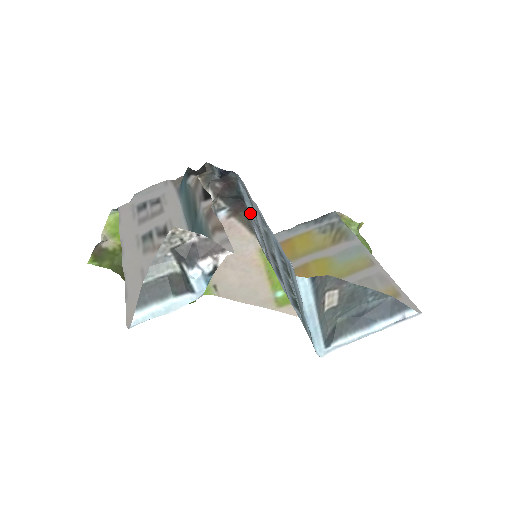
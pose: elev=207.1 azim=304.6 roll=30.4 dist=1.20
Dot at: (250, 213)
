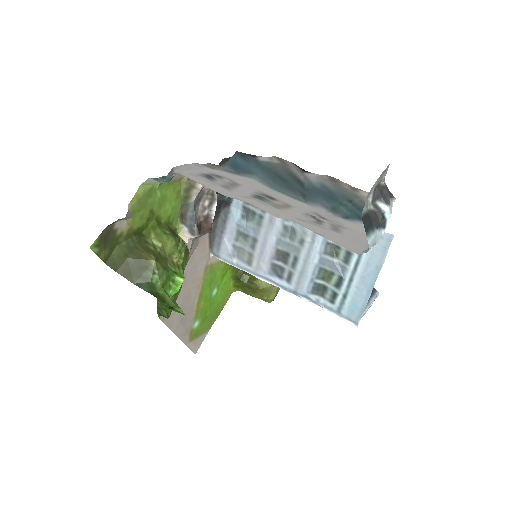
Dot at: (235, 219)
